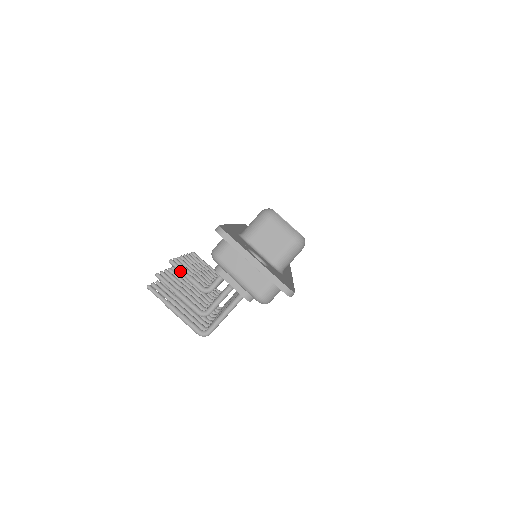
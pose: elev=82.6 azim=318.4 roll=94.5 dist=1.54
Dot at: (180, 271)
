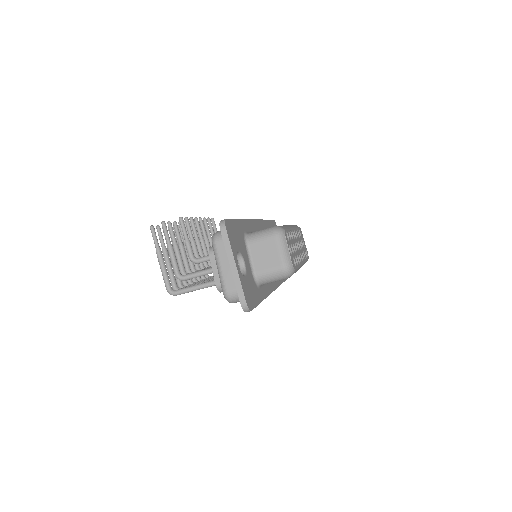
Dot at: (183, 231)
